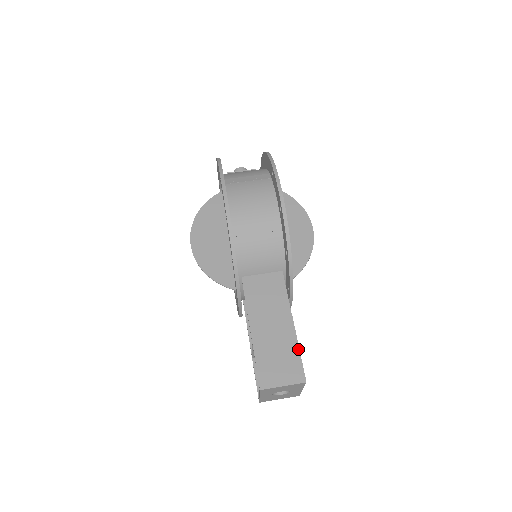
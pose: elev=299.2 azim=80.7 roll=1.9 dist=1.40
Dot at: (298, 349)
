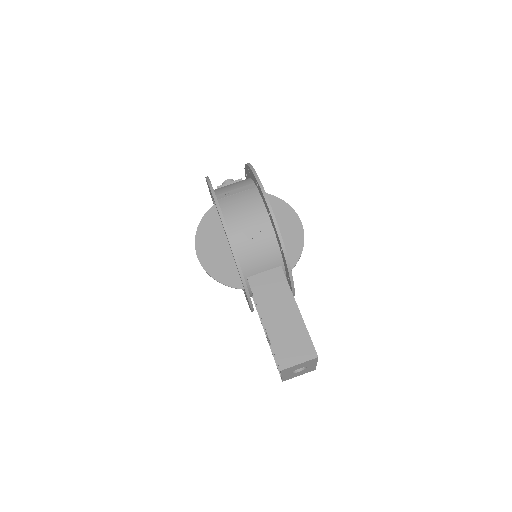
Dot at: (306, 330)
